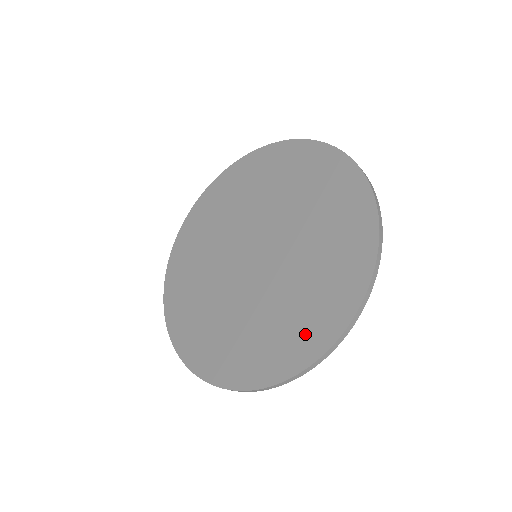
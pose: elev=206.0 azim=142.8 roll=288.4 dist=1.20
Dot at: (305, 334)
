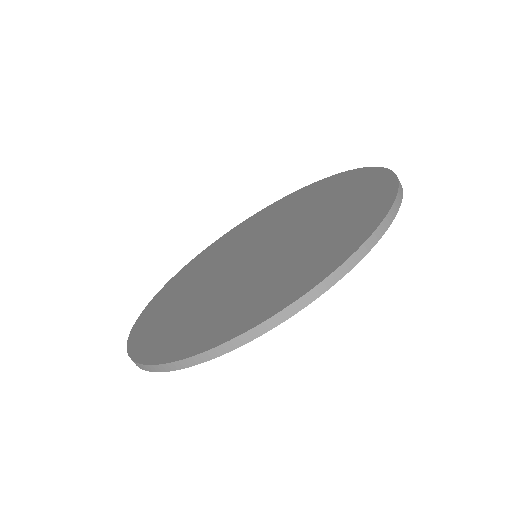
Dot at: (366, 193)
